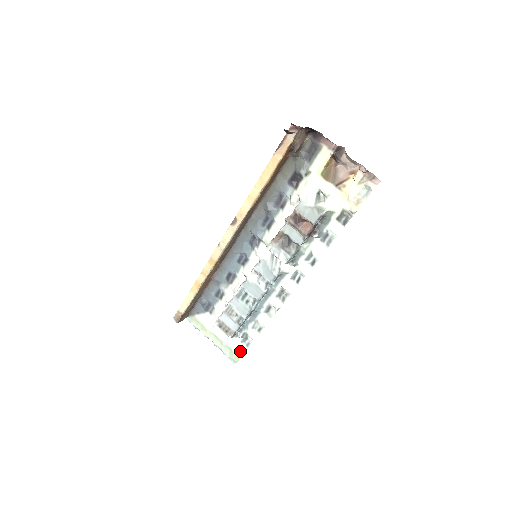
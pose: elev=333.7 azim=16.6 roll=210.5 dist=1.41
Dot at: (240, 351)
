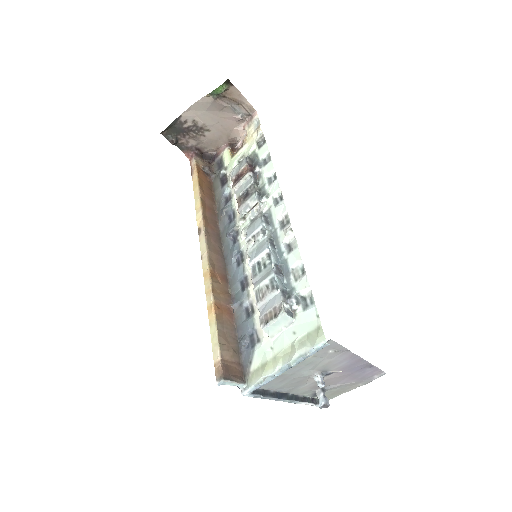
Dot at: (313, 320)
